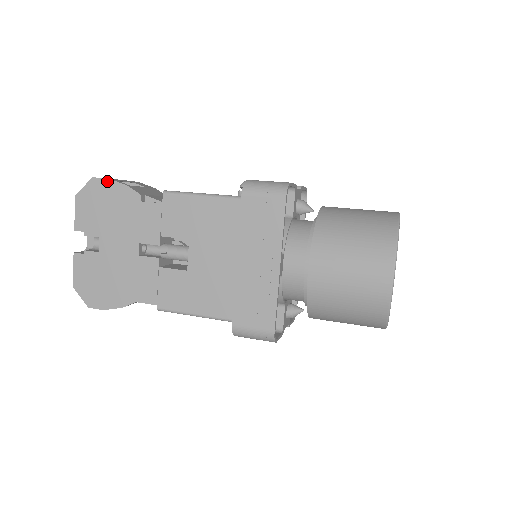
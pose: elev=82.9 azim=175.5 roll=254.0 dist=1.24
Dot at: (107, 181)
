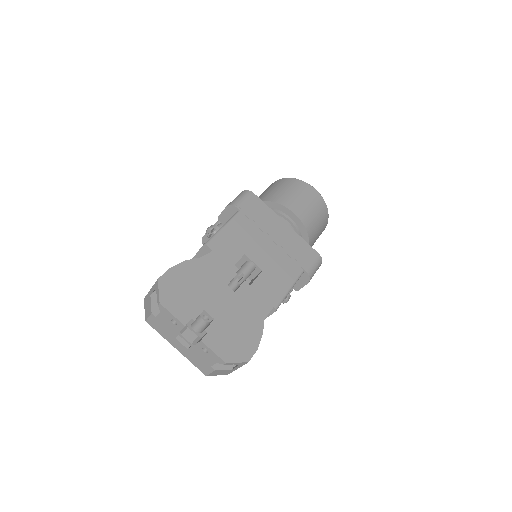
Dot at: (169, 271)
